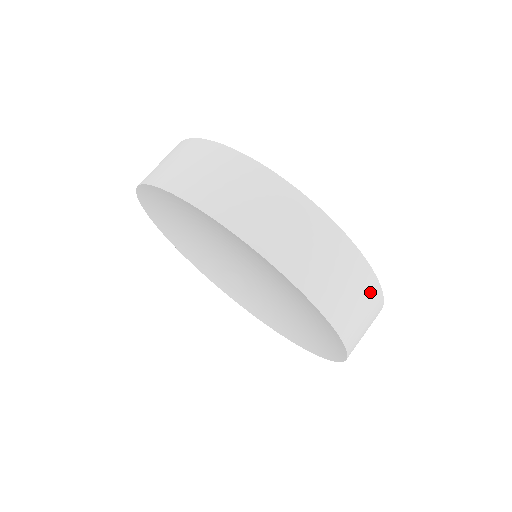
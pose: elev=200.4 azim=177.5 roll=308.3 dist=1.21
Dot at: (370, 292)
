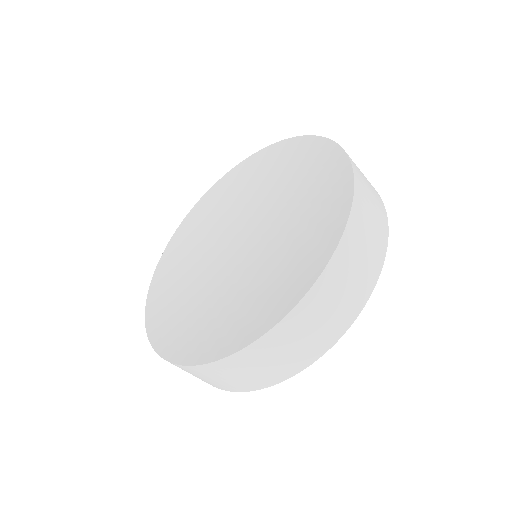
Dot at: (338, 324)
